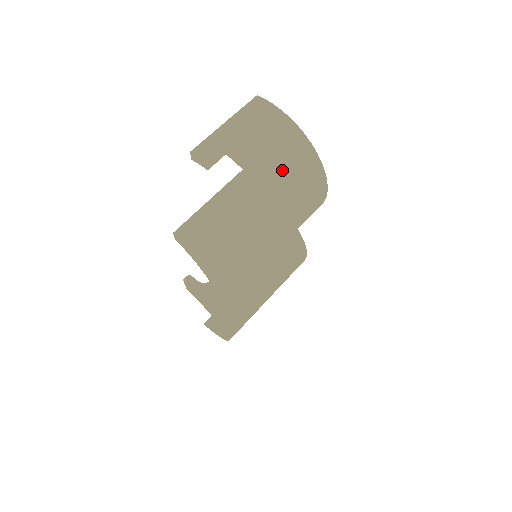
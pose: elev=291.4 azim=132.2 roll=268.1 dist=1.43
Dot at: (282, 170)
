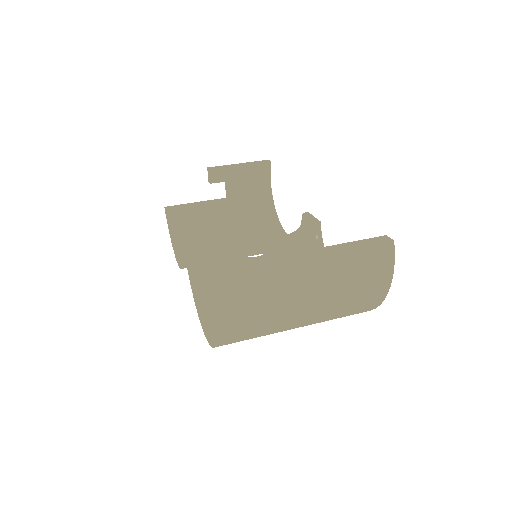
Dot at: (340, 314)
